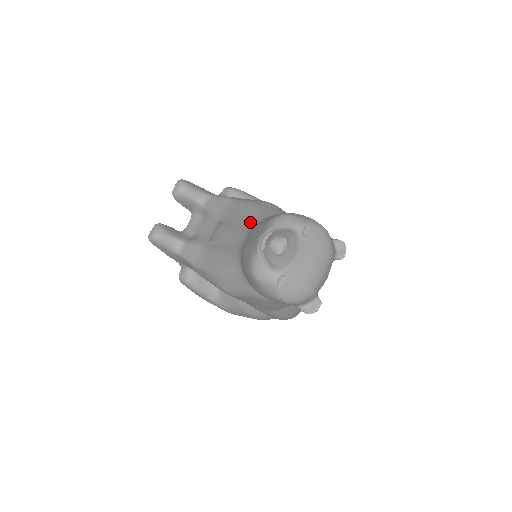
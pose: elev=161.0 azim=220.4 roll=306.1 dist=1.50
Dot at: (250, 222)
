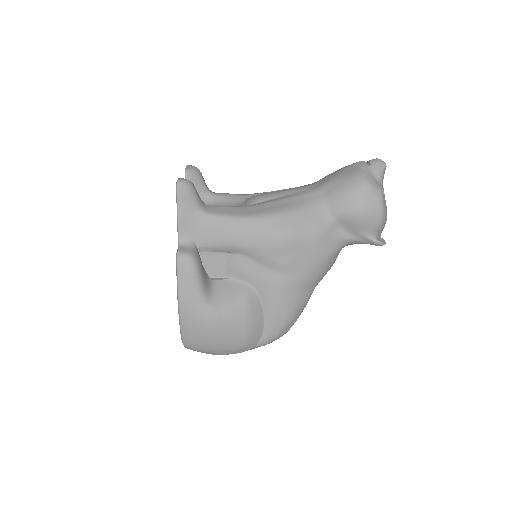
Dot at: occluded
